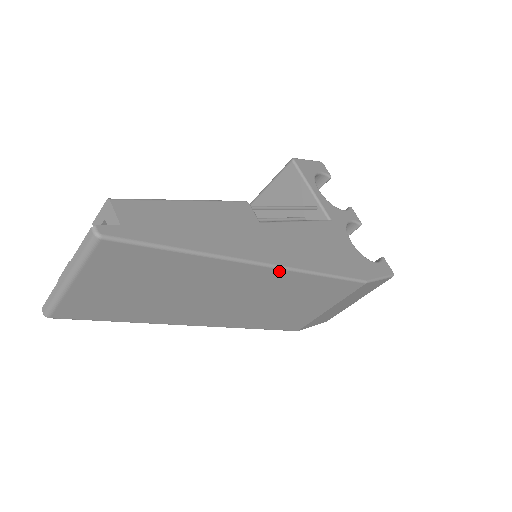
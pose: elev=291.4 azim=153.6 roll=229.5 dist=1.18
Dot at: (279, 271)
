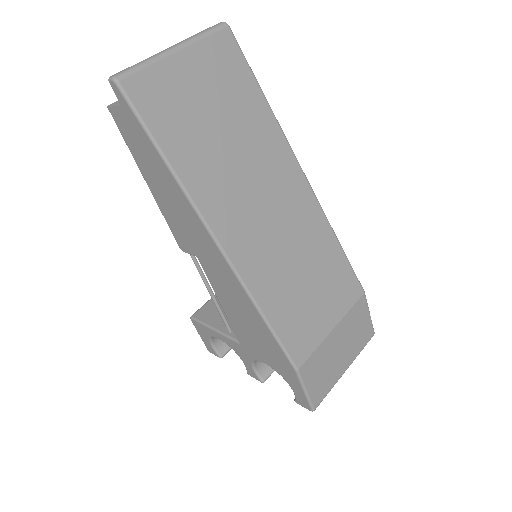
Dot at: (312, 195)
